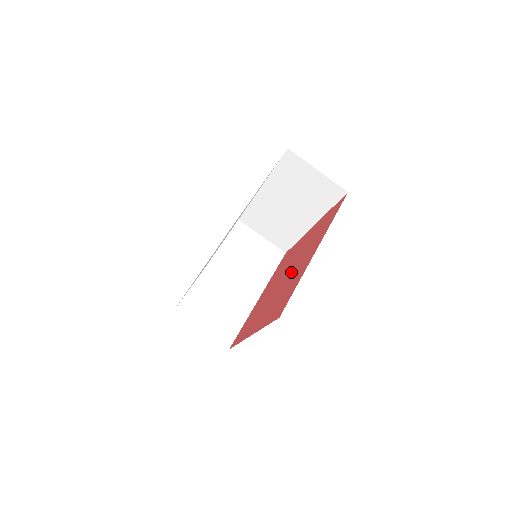
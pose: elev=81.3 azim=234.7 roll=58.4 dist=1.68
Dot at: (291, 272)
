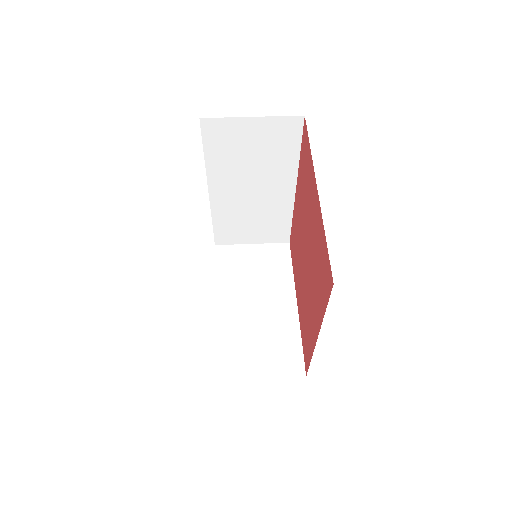
Dot at: (302, 231)
